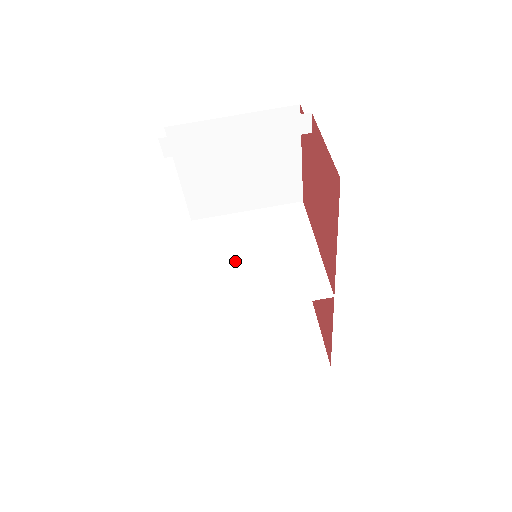
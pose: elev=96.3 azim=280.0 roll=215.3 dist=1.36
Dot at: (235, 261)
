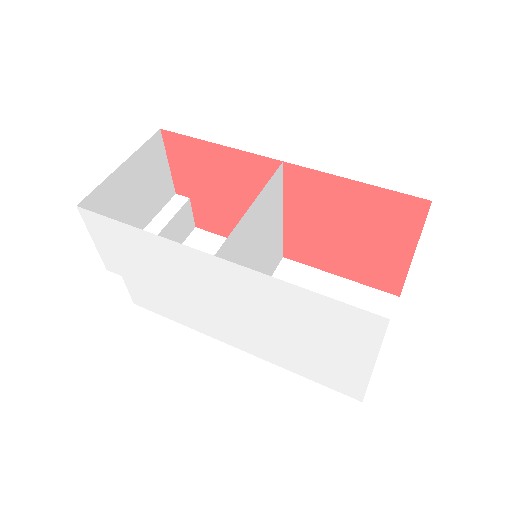
Dot at: occluded
